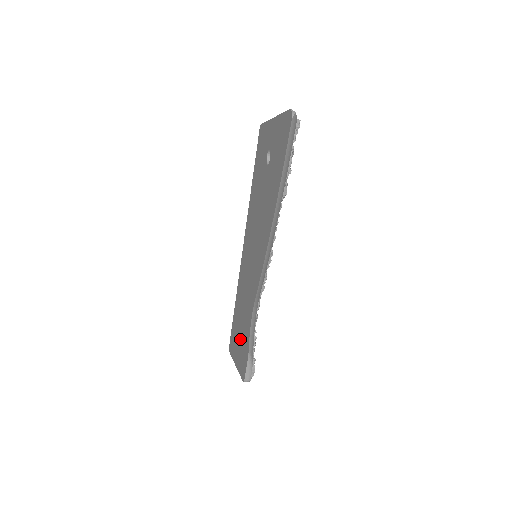
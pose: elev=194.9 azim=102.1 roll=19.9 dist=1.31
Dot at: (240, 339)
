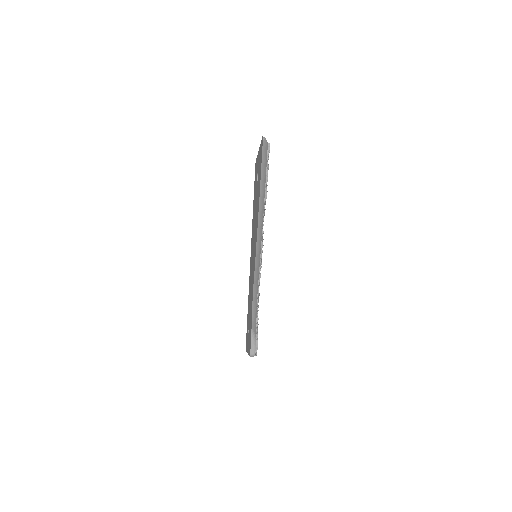
Dot at: (249, 327)
